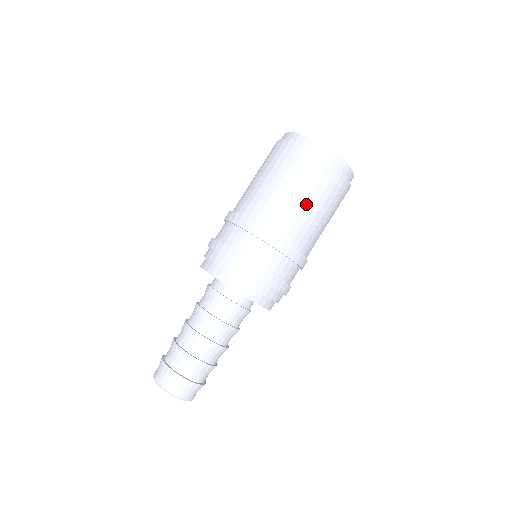
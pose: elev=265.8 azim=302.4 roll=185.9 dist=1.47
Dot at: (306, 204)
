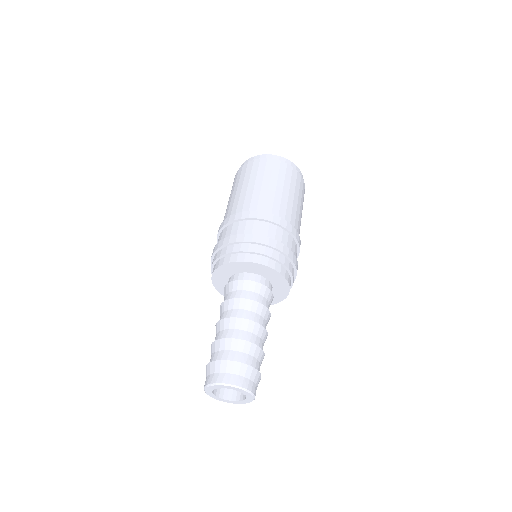
Dot at: (282, 191)
